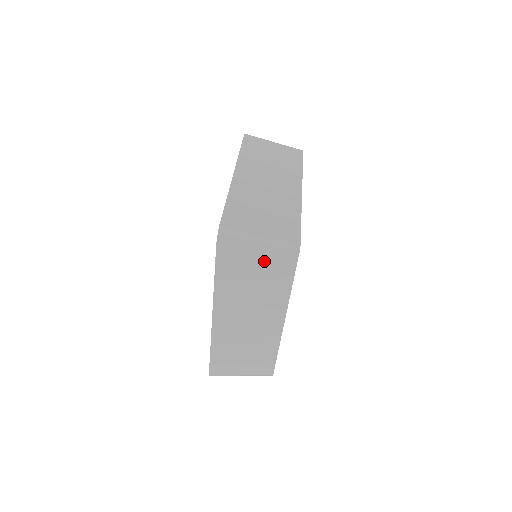
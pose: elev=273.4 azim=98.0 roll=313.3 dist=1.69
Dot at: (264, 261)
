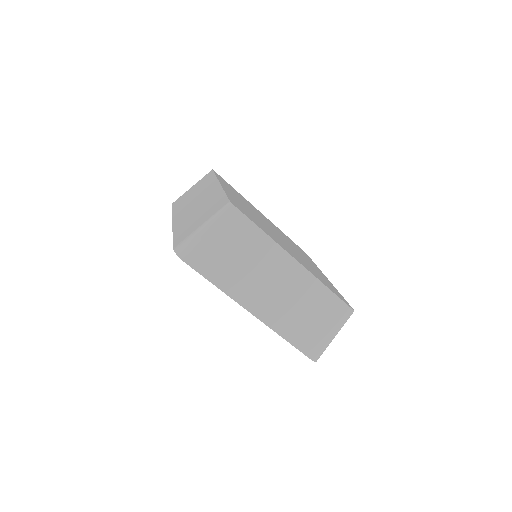
Dot at: (223, 237)
